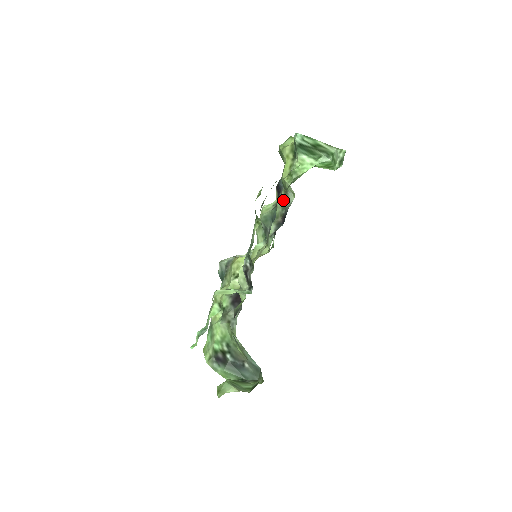
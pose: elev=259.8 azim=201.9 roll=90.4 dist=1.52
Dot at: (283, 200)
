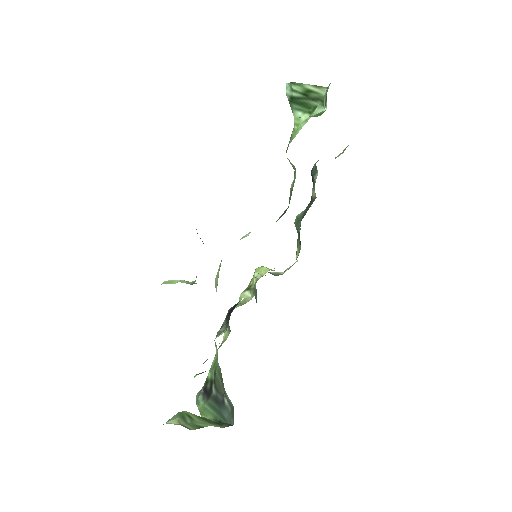
Dot at: occluded
